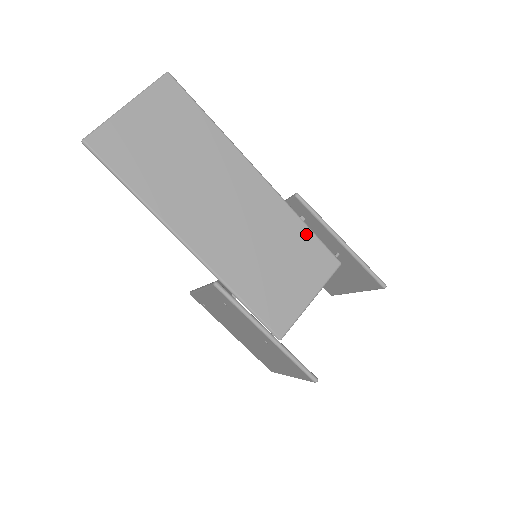
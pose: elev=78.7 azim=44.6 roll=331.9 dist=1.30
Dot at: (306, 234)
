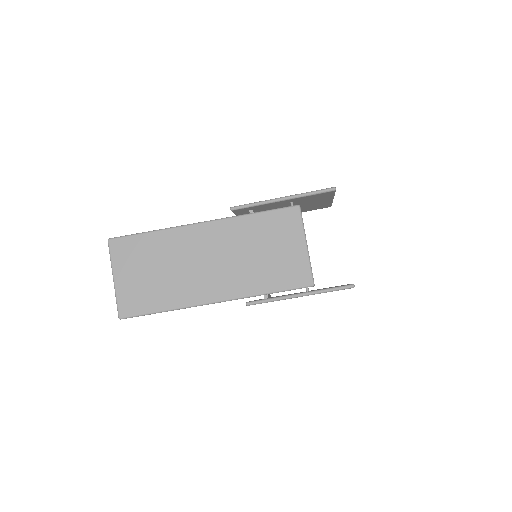
Dot at: (262, 218)
